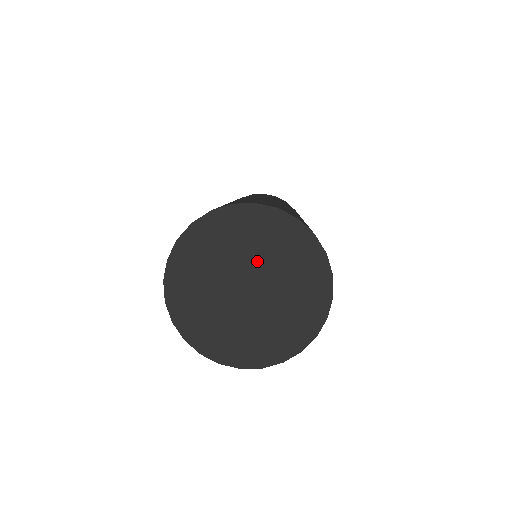
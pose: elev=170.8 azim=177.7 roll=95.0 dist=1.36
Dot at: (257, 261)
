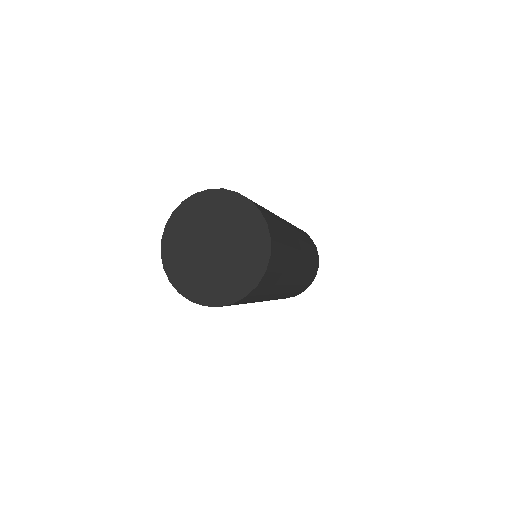
Dot at: (232, 239)
